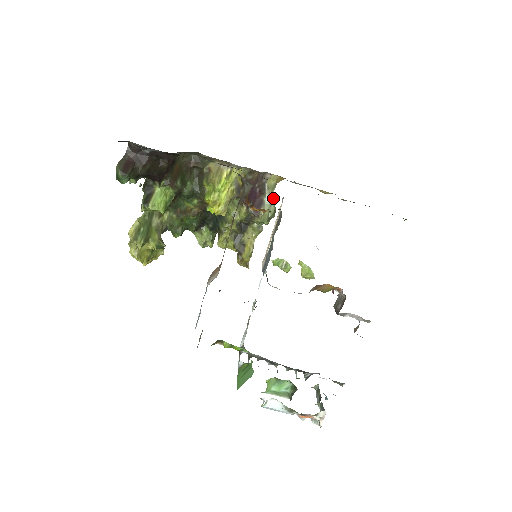
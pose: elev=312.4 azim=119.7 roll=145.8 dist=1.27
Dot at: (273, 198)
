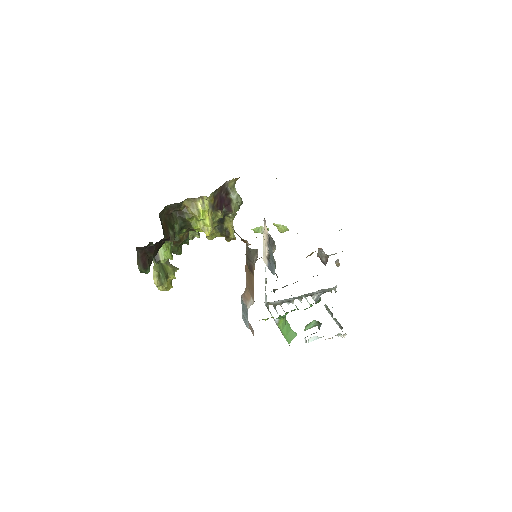
Dot at: (236, 192)
